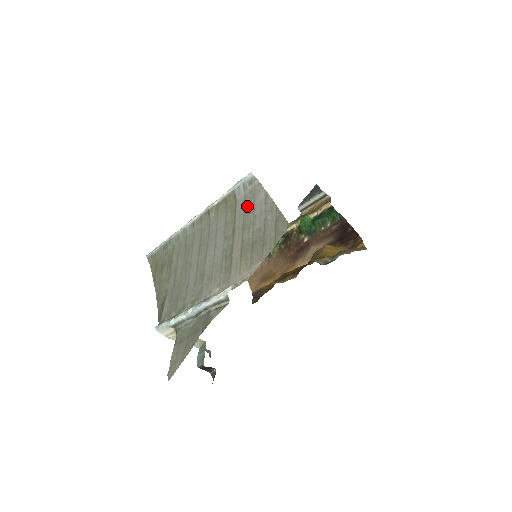
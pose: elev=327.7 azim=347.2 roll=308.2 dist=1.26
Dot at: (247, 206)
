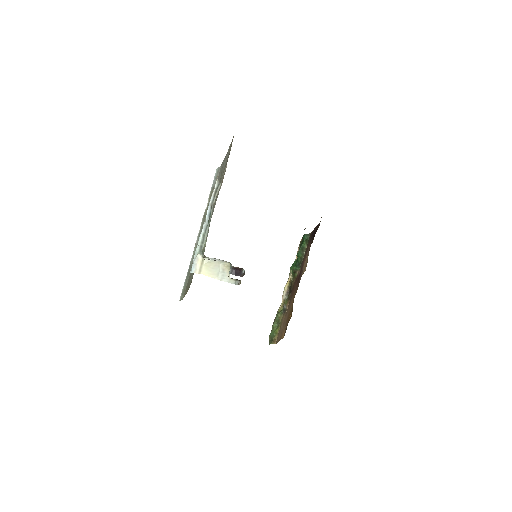
Dot at: (219, 176)
